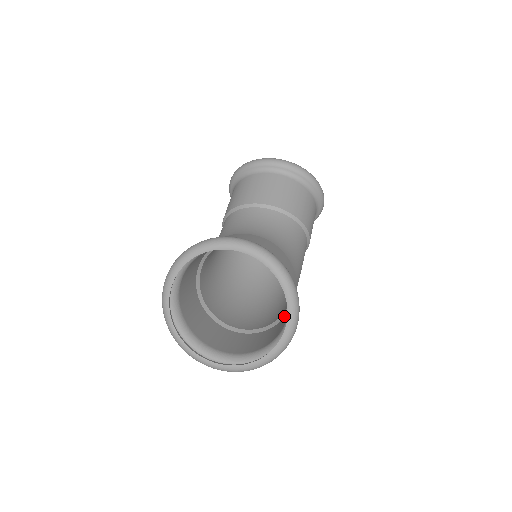
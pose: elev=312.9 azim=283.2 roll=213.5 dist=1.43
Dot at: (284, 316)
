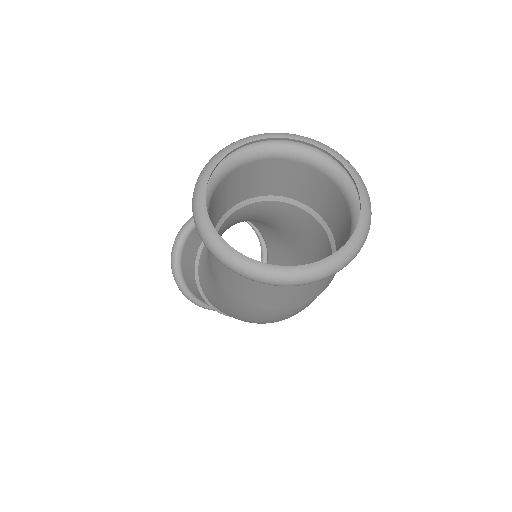
Dot at: (334, 243)
